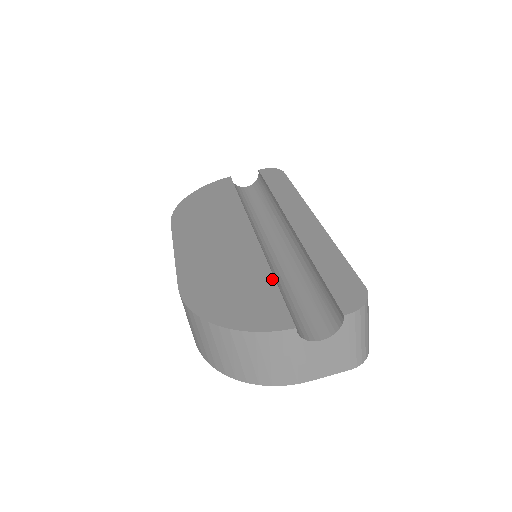
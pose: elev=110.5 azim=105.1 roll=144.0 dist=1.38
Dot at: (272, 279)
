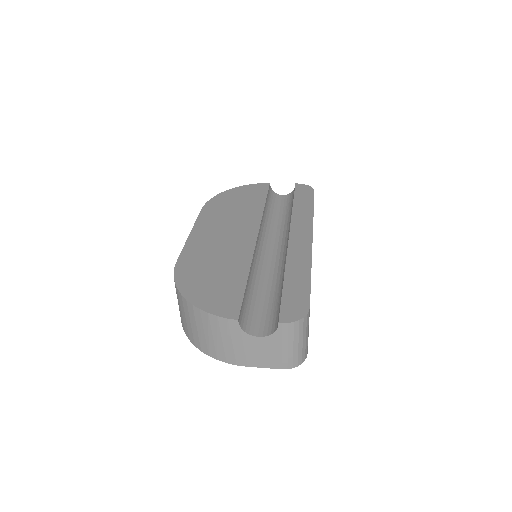
Dot at: (246, 278)
